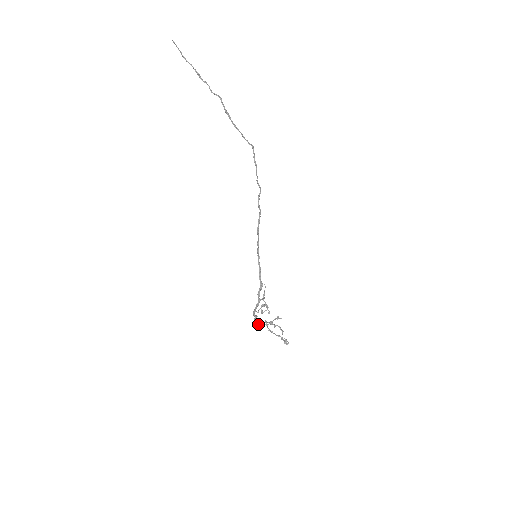
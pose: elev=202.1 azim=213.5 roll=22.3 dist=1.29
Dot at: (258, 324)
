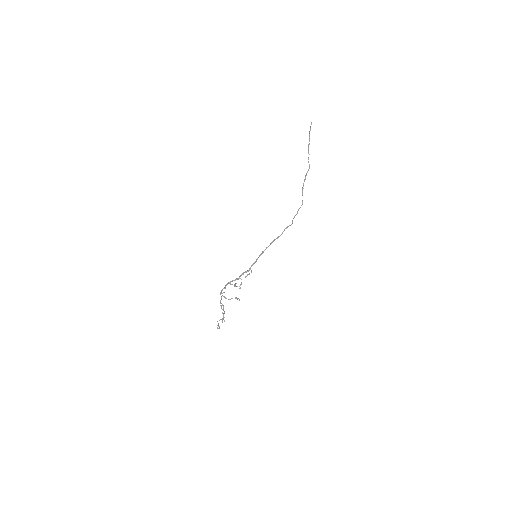
Dot at: occluded
